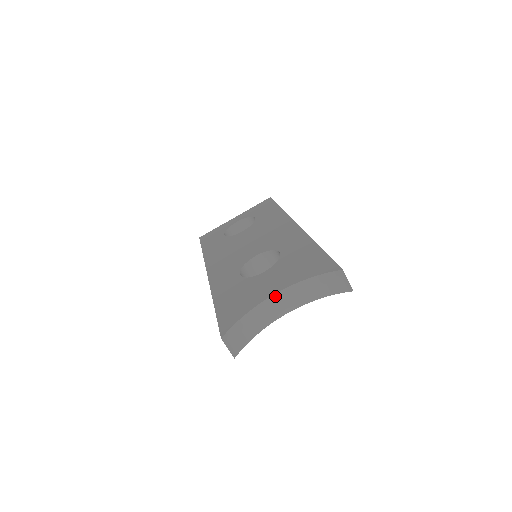
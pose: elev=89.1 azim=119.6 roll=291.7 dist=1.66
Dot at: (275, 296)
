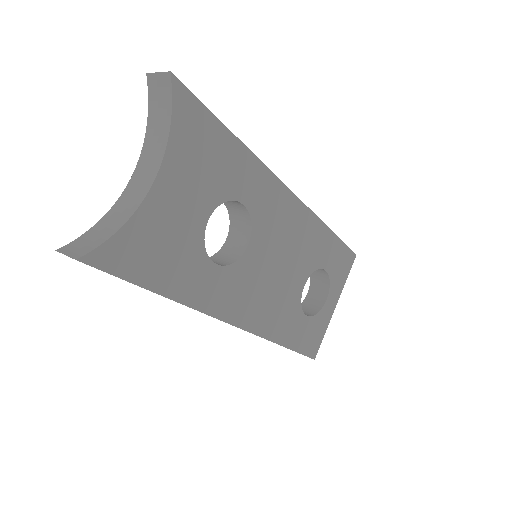
Dot at: (132, 181)
